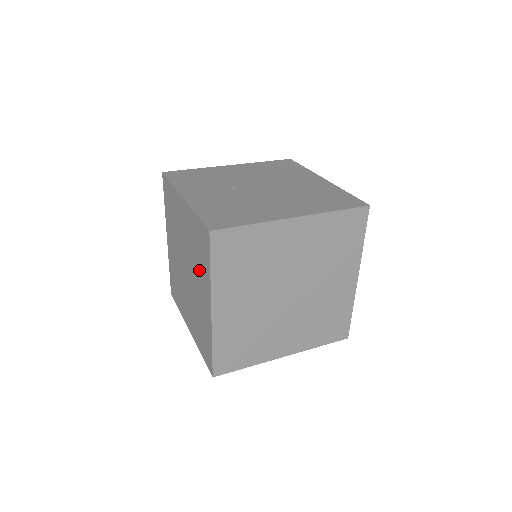
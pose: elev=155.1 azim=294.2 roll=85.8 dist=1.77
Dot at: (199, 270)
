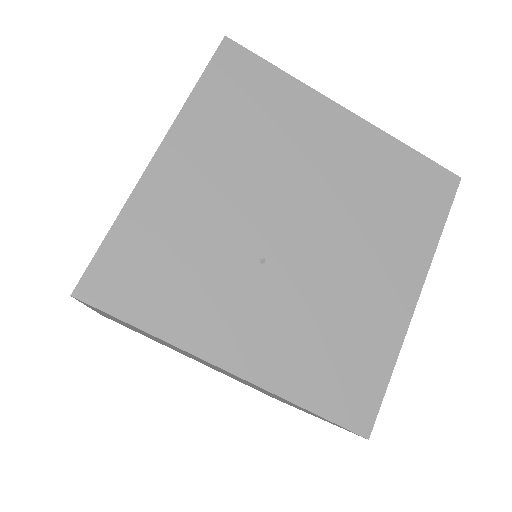
Dot at: occluded
